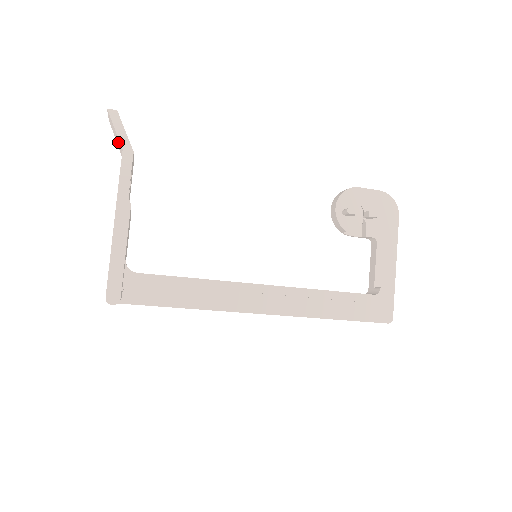
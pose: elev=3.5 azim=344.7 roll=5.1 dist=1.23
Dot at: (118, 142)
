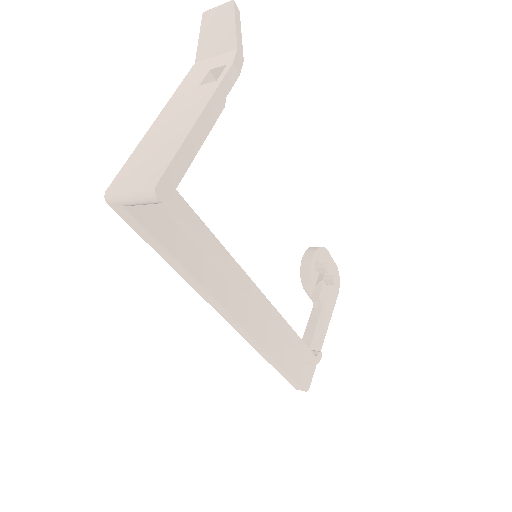
Dot at: (219, 39)
